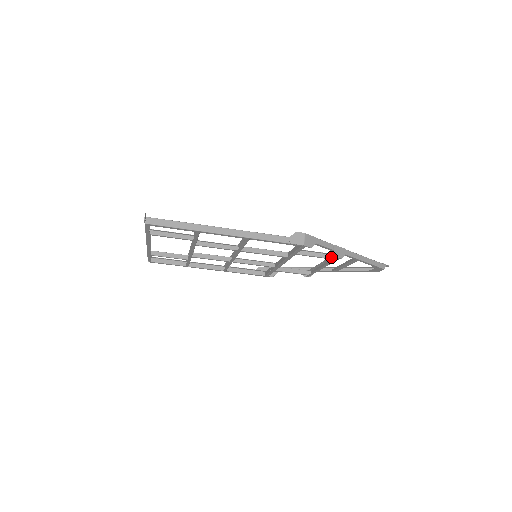
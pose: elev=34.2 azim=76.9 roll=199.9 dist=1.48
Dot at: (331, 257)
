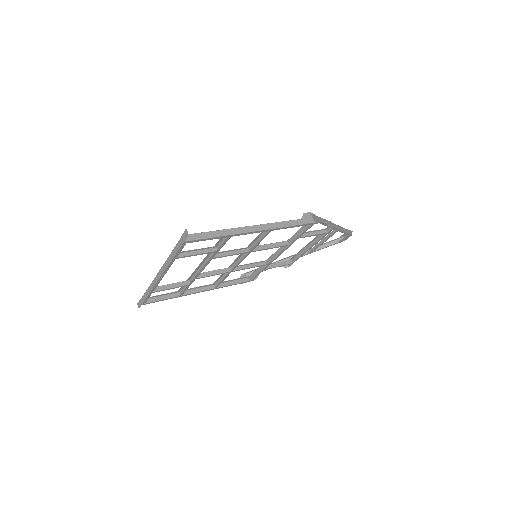
Dot at: (323, 232)
